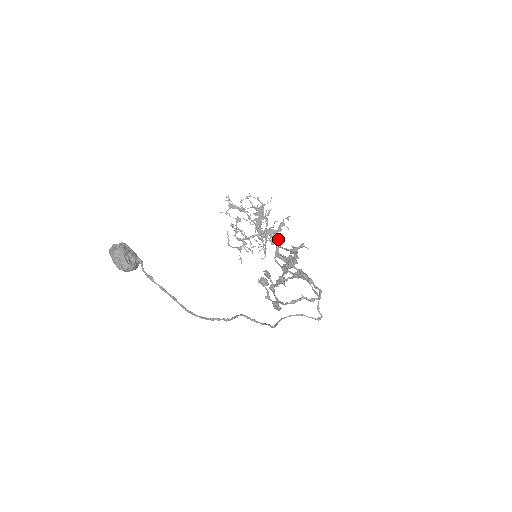
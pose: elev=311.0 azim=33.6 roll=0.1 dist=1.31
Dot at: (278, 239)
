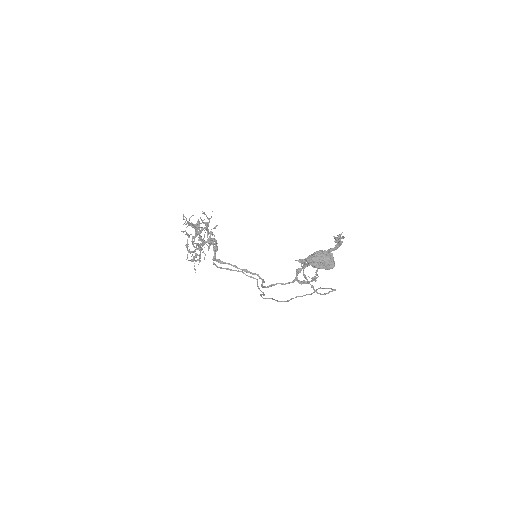
Dot at: occluded
